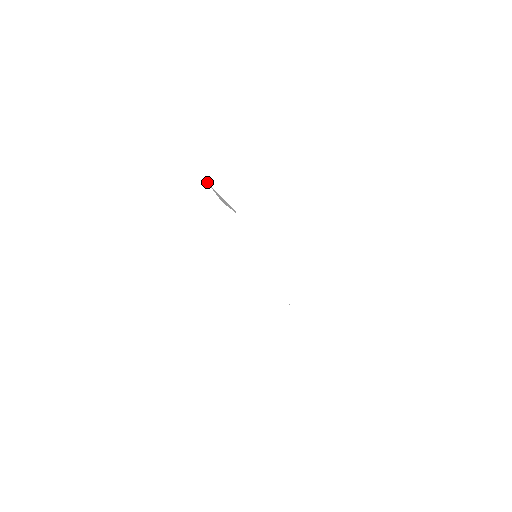
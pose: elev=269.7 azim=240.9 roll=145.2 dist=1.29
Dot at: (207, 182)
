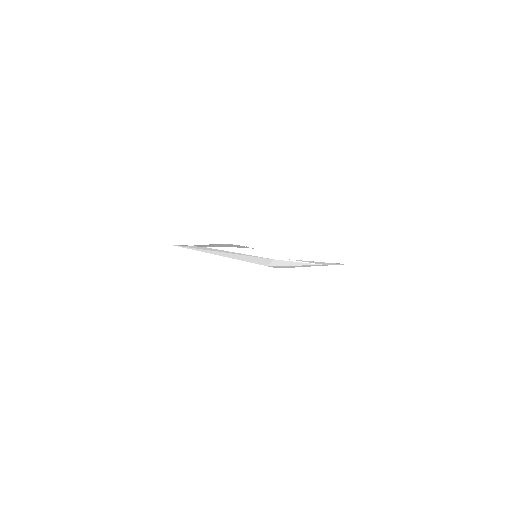
Dot at: occluded
